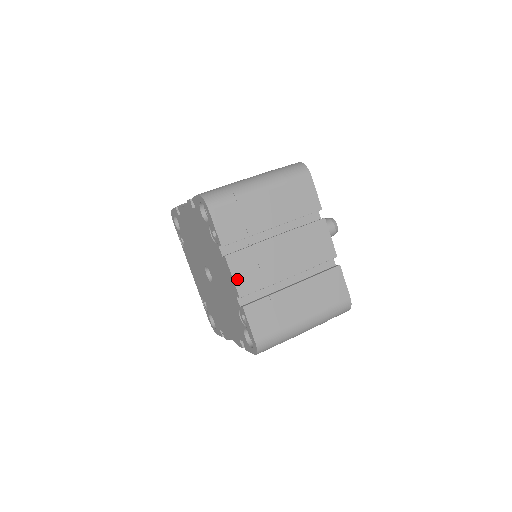
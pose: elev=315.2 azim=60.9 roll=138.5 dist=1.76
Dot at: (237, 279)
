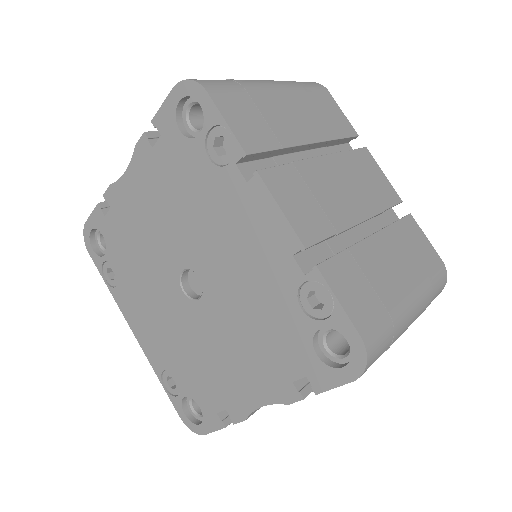
Dot at: (289, 214)
